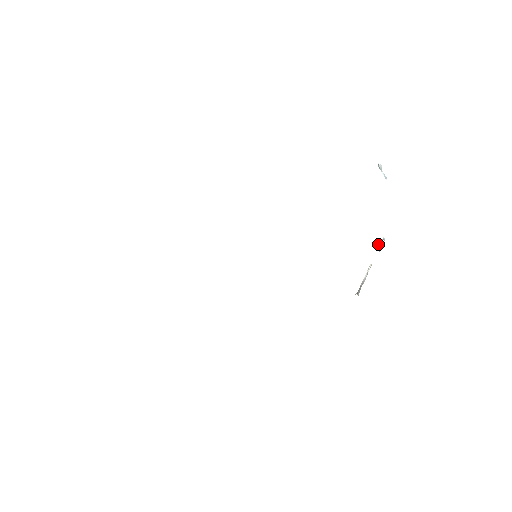
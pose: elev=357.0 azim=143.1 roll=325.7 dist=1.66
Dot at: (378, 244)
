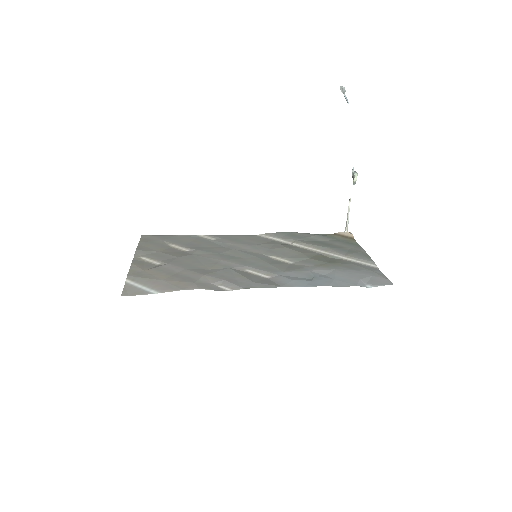
Dot at: (354, 180)
